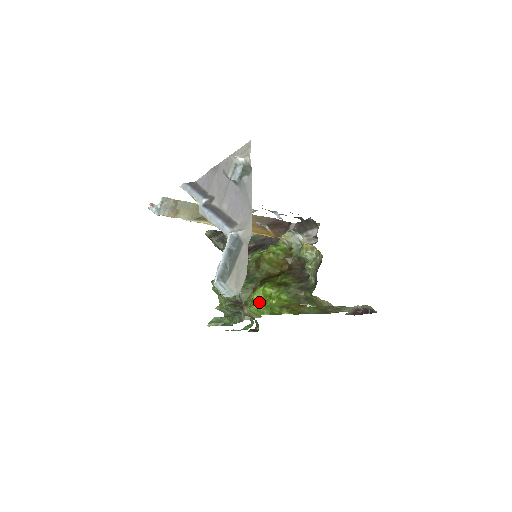
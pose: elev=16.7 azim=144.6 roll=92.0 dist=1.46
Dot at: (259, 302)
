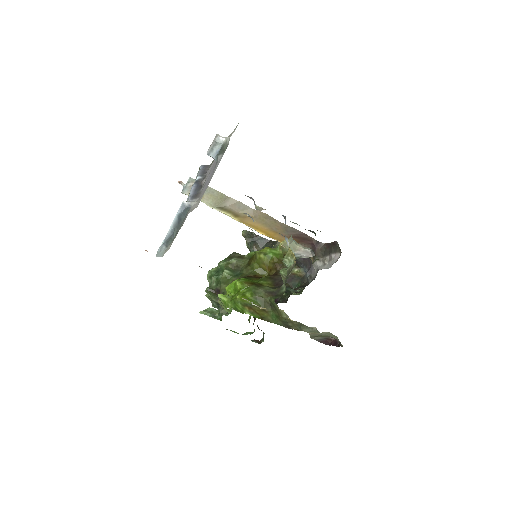
Dot at: (228, 294)
